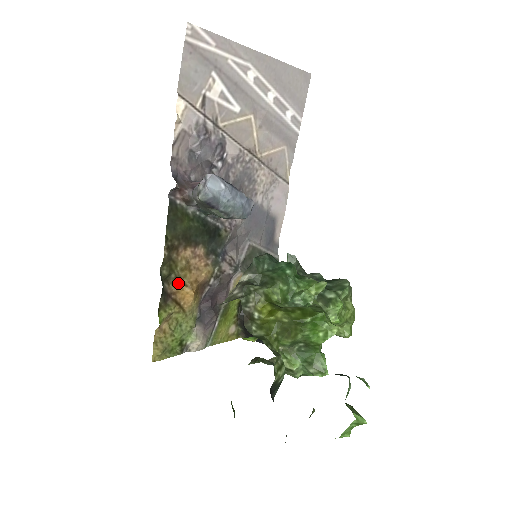
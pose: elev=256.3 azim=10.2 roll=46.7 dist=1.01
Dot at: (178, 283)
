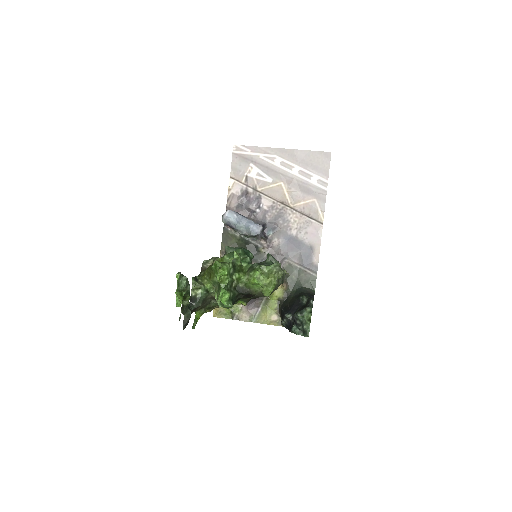
Dot at: occluded
